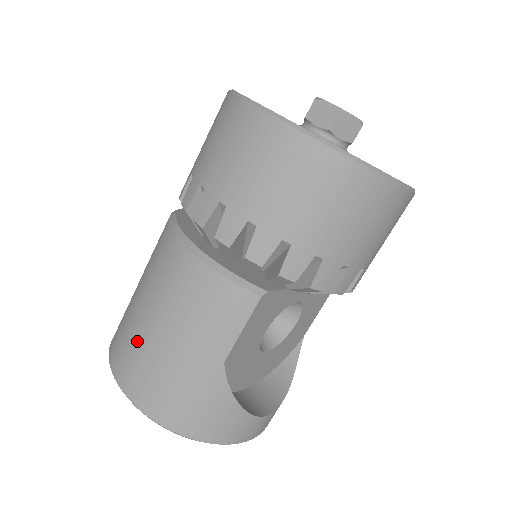
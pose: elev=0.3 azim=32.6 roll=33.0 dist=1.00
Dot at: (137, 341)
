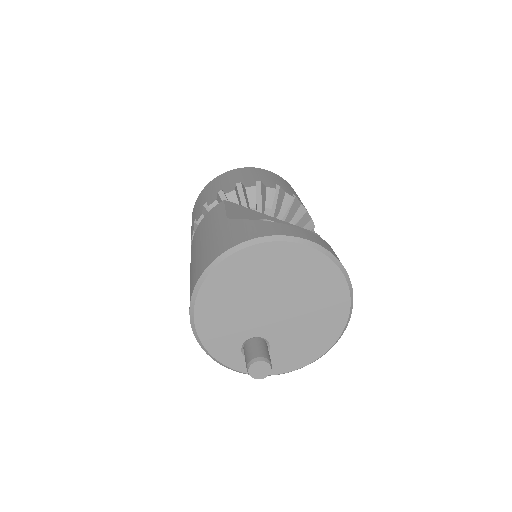
Dot at: occluded
